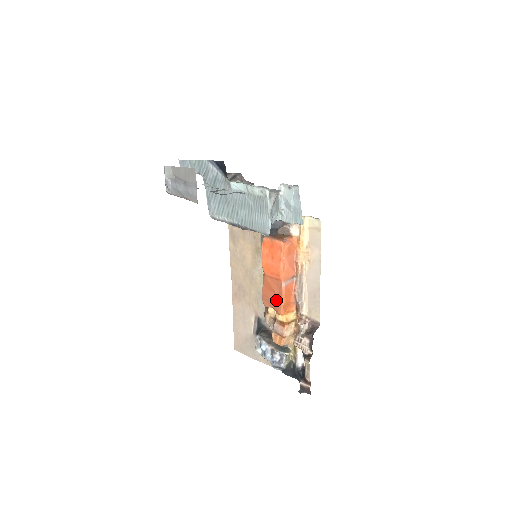
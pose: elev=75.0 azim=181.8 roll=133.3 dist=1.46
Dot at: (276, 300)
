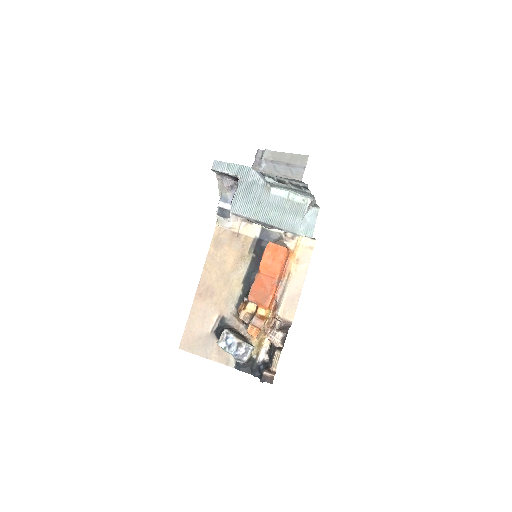
Dot at: (265, 295)
